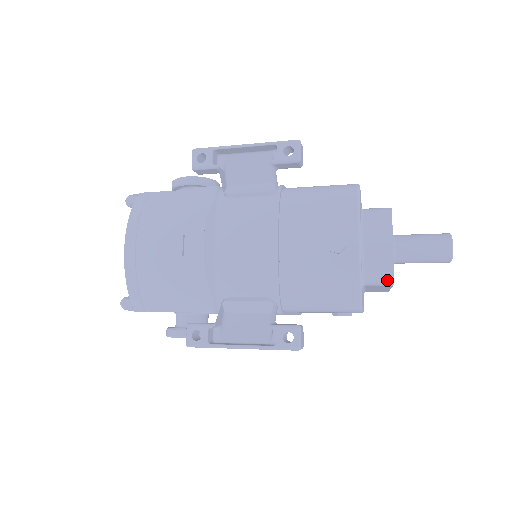
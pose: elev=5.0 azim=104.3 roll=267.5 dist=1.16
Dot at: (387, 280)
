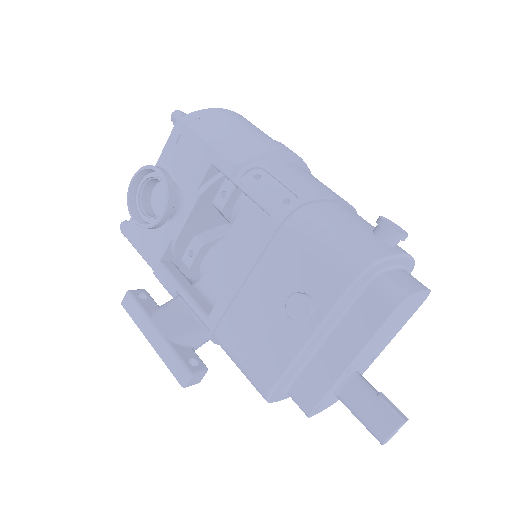
Dot at: occluded
